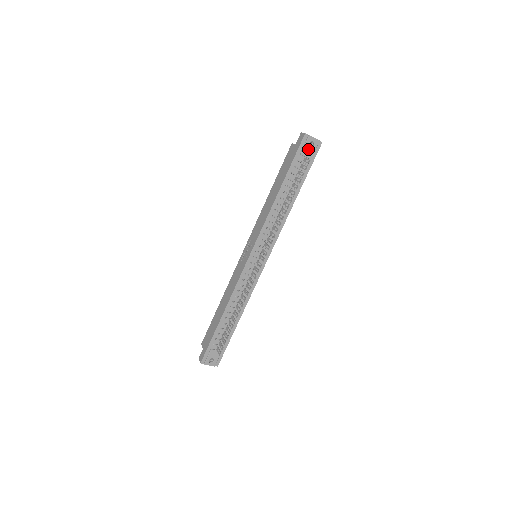
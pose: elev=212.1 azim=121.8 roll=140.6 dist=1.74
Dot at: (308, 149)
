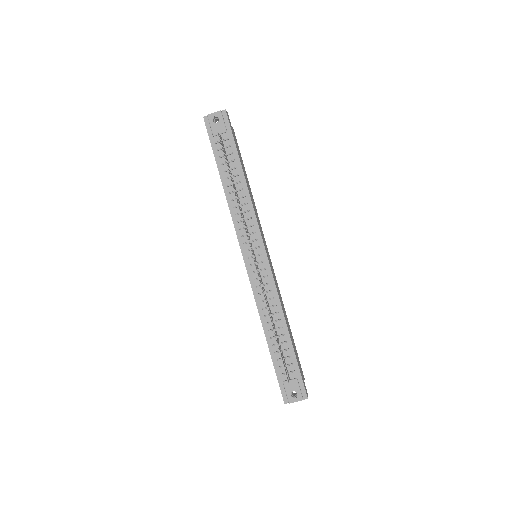
Dot at: (216, 126)
